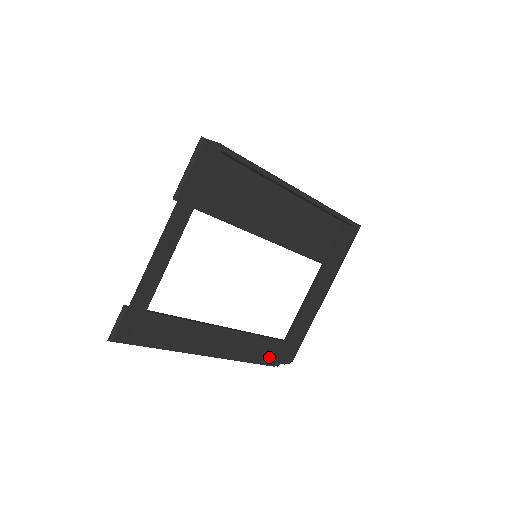
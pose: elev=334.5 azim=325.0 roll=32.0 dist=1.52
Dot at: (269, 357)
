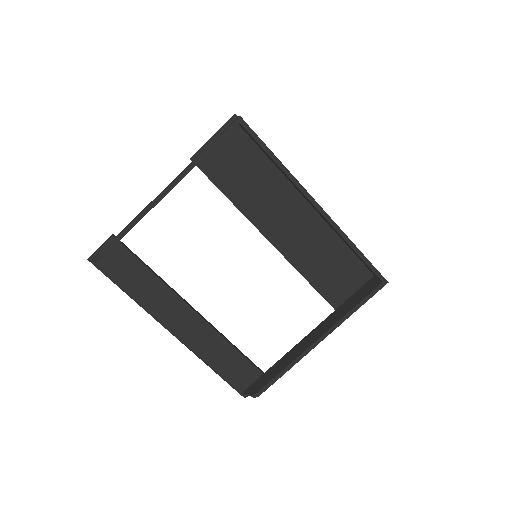
Dot at: (241, 382)
